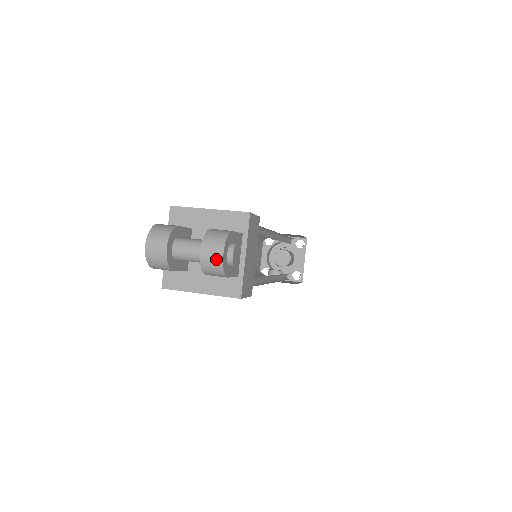
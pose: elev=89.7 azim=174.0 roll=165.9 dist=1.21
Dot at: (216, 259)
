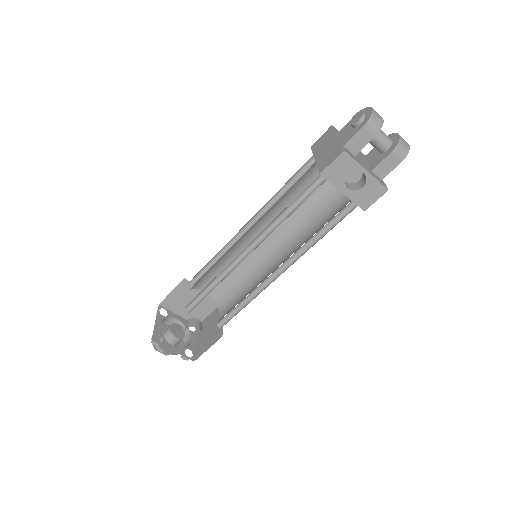
Dot at: (407, 143)
